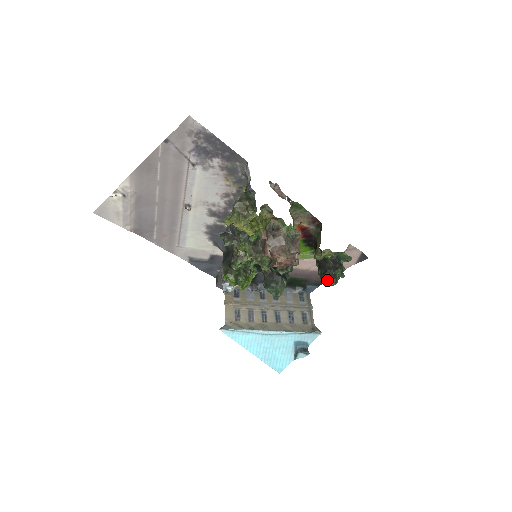
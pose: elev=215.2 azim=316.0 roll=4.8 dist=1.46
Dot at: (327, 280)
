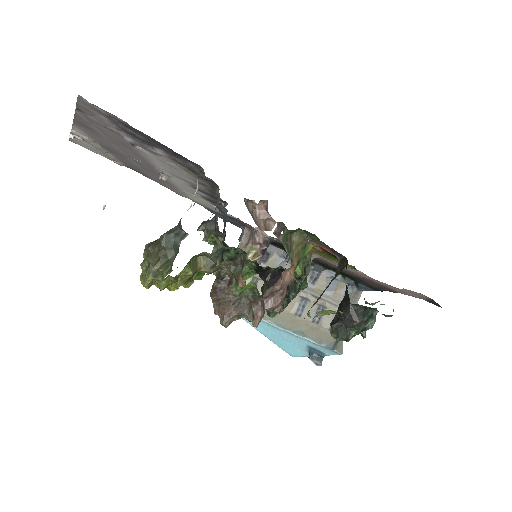
Dot at: (333, 333)
